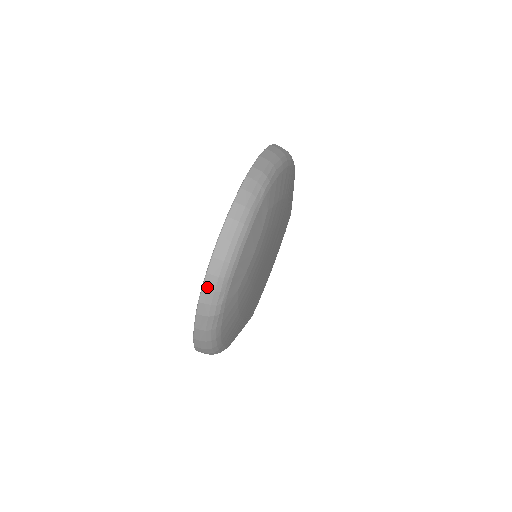
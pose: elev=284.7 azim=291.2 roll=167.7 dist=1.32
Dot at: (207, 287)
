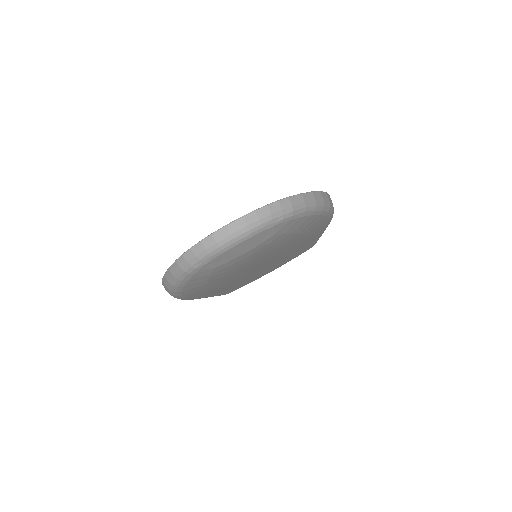
Dot at: (194, 250)
